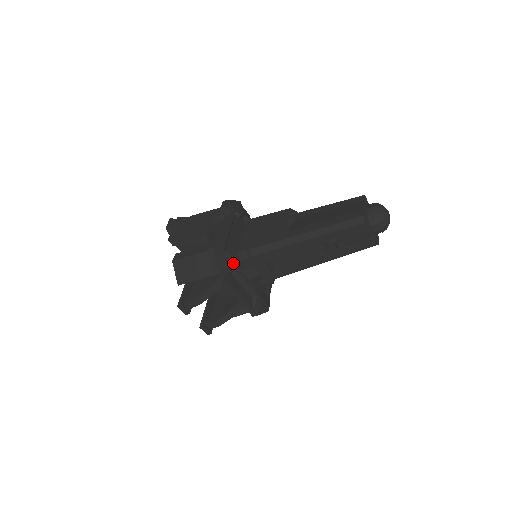
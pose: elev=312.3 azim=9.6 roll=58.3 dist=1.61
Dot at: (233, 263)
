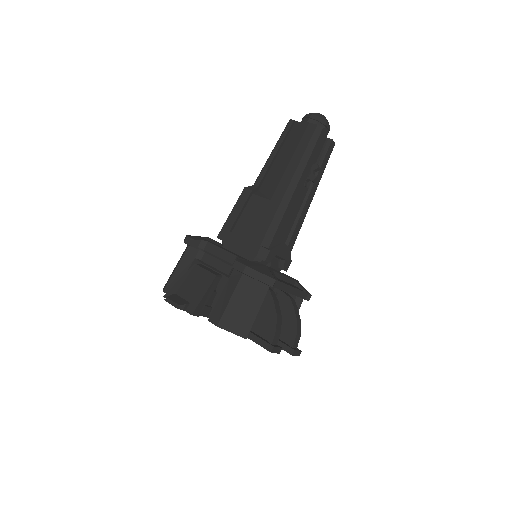
Dot at: occluded
